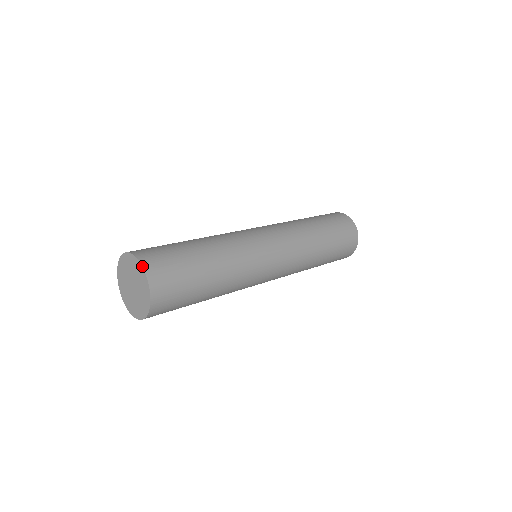
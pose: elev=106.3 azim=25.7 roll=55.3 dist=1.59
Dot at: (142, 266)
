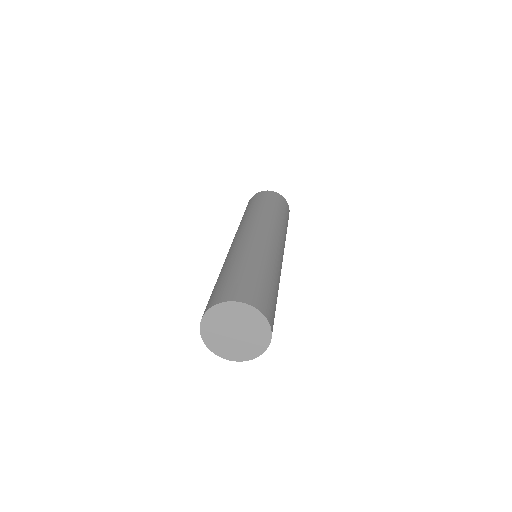
Dot at: (231, 301)
